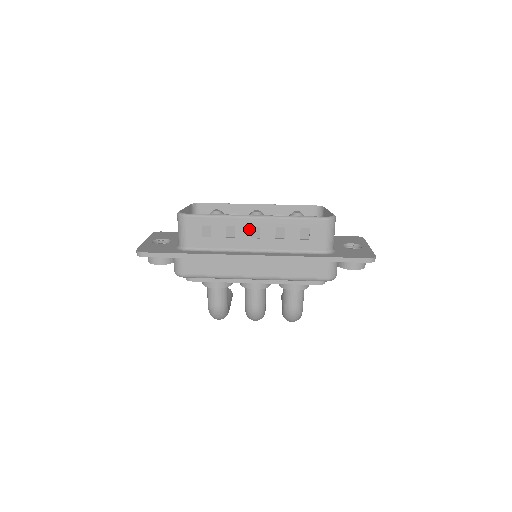
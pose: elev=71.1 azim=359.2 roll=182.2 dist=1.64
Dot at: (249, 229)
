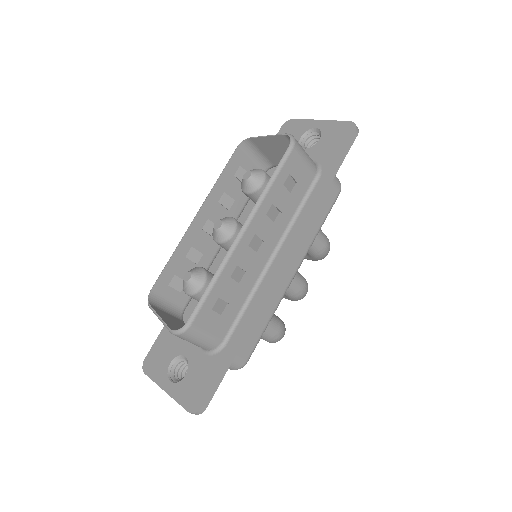
Dot at: (249, 250)
